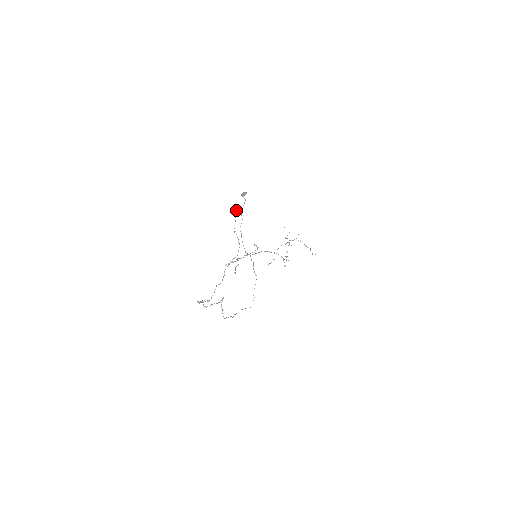
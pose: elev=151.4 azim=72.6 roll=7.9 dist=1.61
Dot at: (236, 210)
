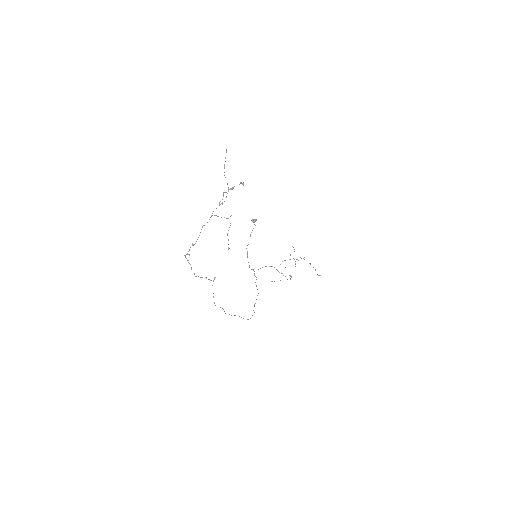
Dot at: (226, 150)
